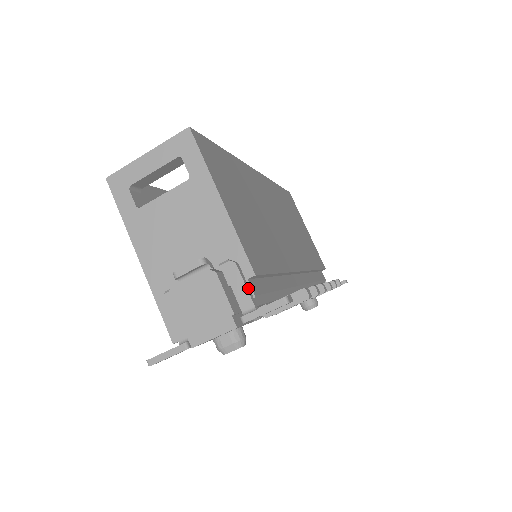
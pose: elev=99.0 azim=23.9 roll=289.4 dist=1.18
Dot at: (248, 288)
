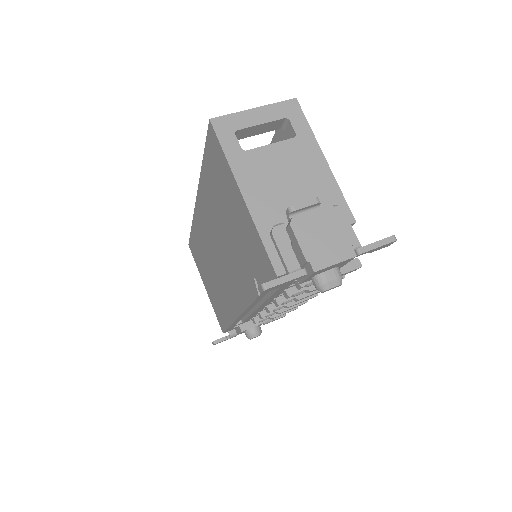
Dot at: (352, 231)
